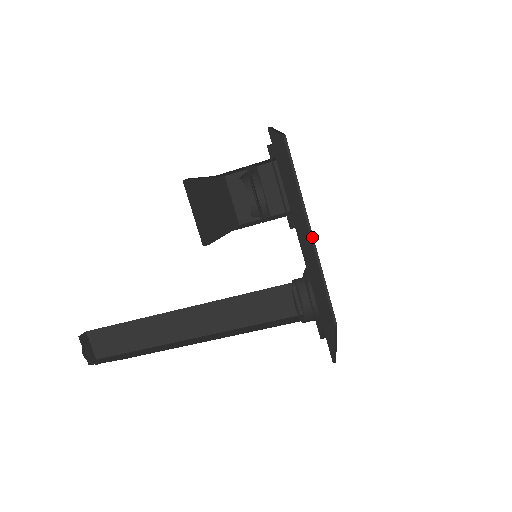
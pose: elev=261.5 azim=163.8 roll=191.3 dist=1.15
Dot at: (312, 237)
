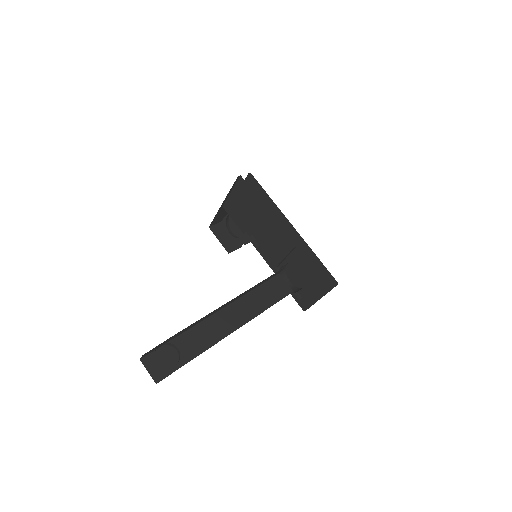
Dot at: (266, 262)
